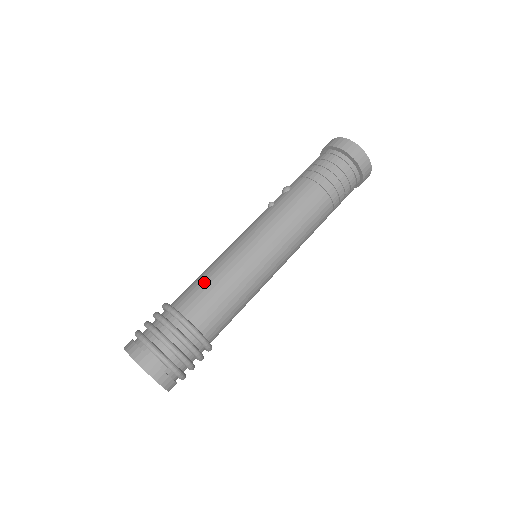
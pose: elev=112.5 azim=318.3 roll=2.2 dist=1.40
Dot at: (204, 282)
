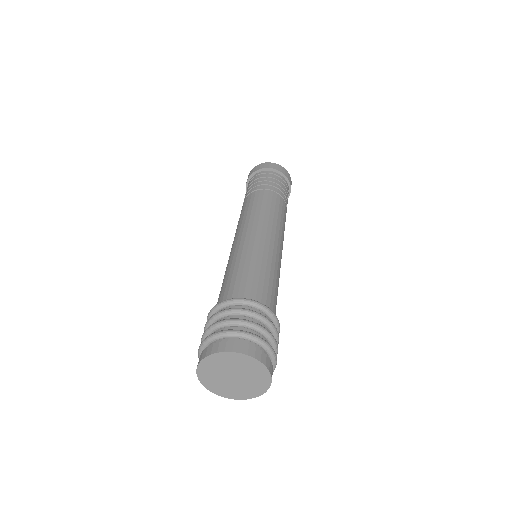
Dot at: occluded
